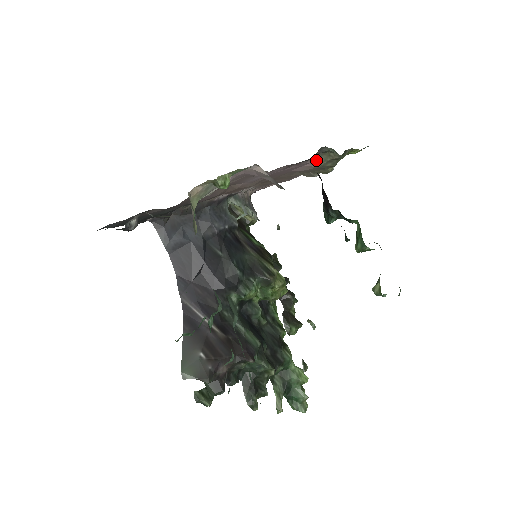
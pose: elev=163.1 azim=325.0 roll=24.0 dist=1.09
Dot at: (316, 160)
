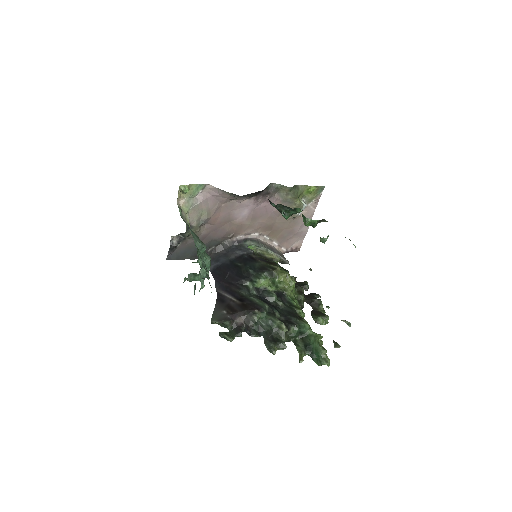
Dot at: (279, 196)
